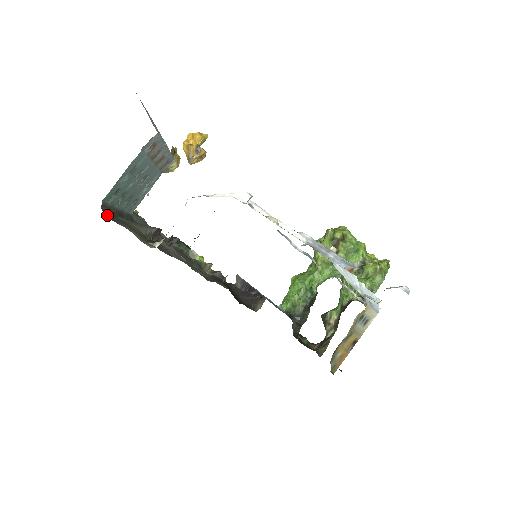
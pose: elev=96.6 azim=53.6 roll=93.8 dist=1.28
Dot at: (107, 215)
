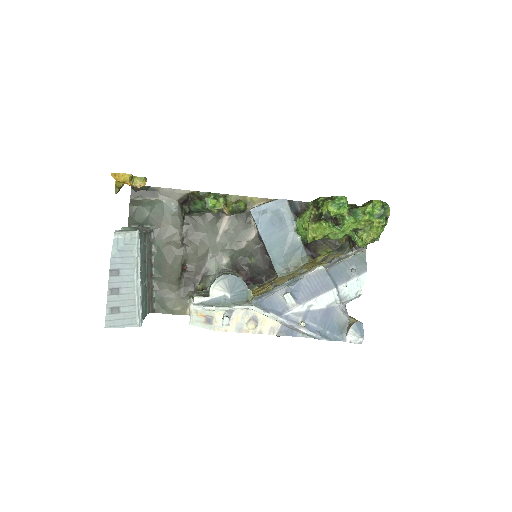
Dot at: (155, 308)
